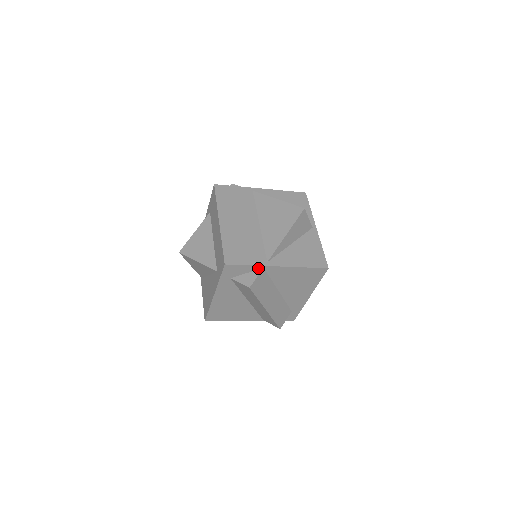
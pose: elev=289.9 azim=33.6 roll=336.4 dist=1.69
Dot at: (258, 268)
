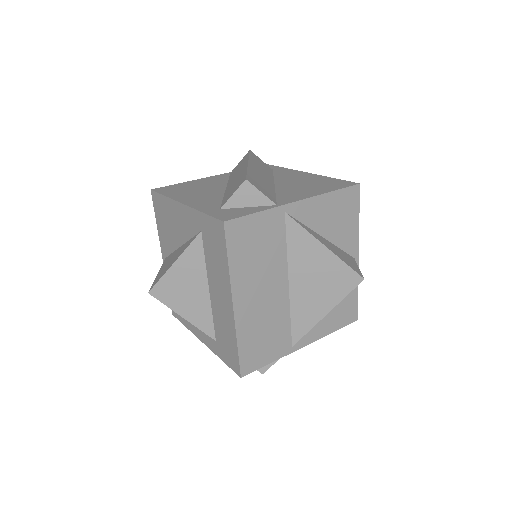
Dot at: occluded
